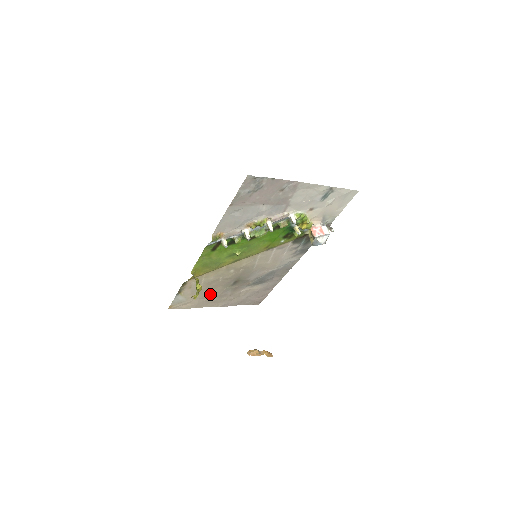
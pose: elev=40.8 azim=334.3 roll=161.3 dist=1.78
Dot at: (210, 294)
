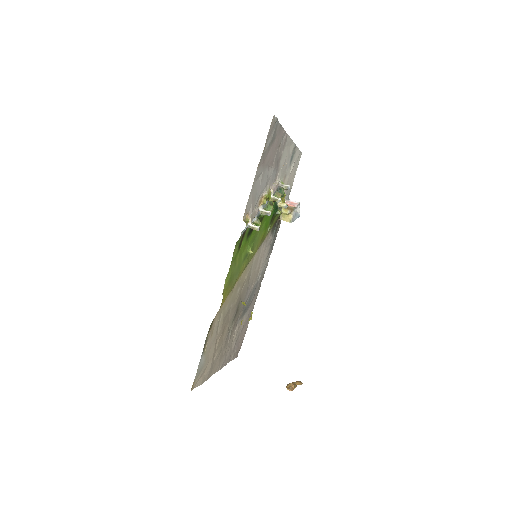
Dot at: (220, 344)
